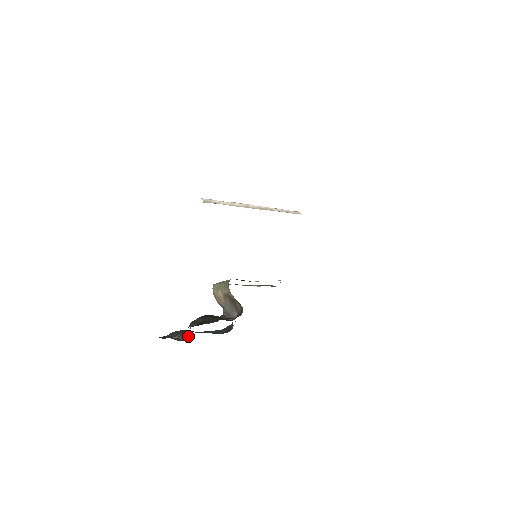
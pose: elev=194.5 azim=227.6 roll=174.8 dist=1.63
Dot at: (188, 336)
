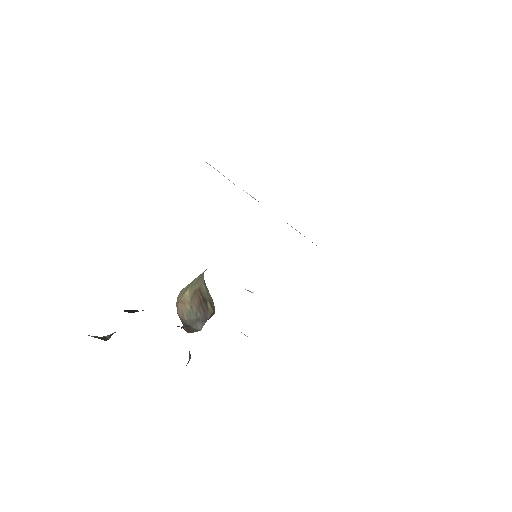
Dot at: (112, 334)
